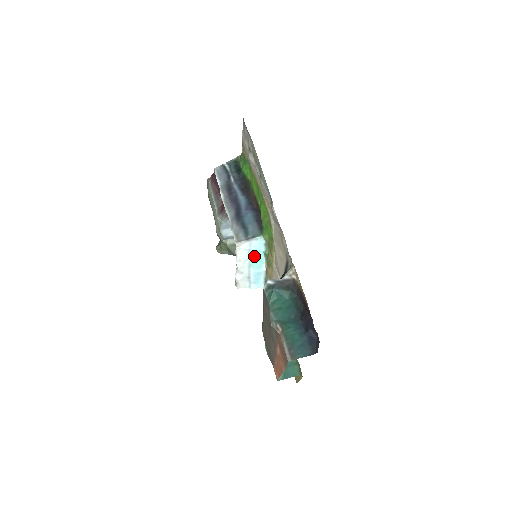
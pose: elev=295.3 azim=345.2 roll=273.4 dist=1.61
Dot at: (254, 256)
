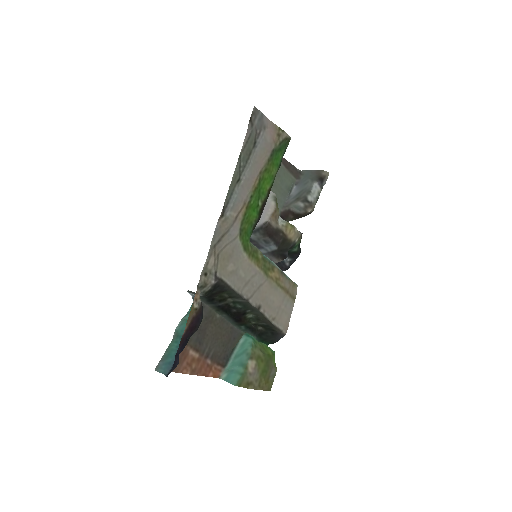
Dot at: occluded
